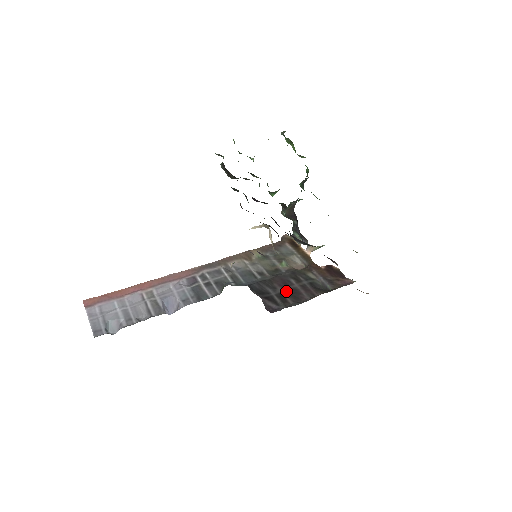
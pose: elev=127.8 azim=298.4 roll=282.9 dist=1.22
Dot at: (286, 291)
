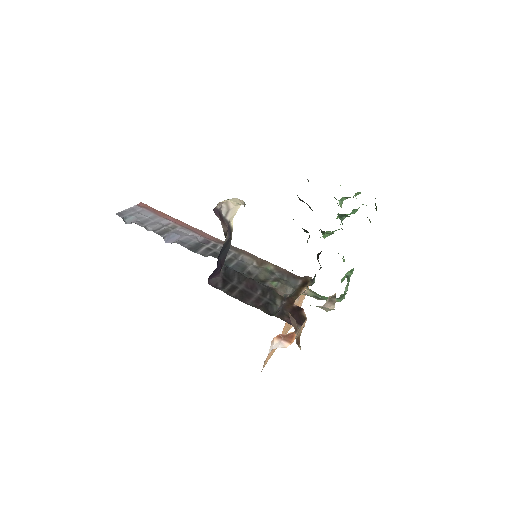
Dot at: (243, 290)
